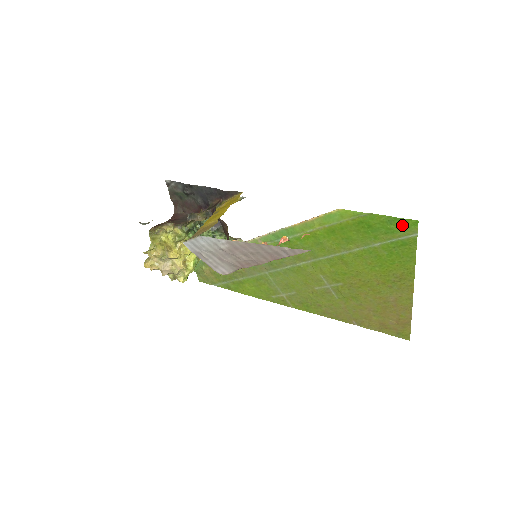
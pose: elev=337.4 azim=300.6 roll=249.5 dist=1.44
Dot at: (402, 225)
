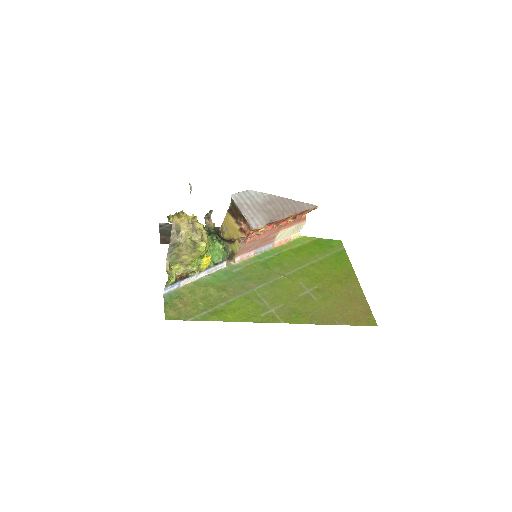
Dot at: (335, 243)
